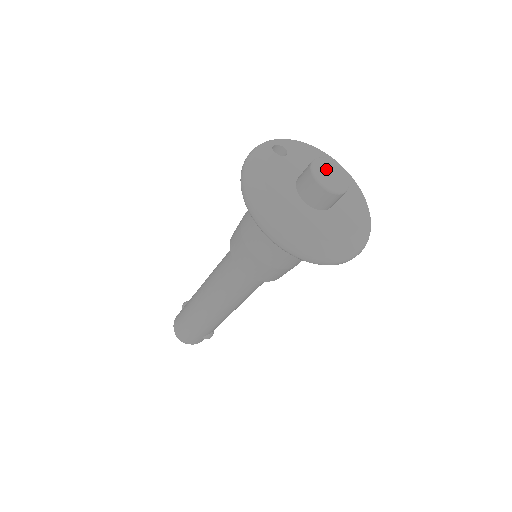
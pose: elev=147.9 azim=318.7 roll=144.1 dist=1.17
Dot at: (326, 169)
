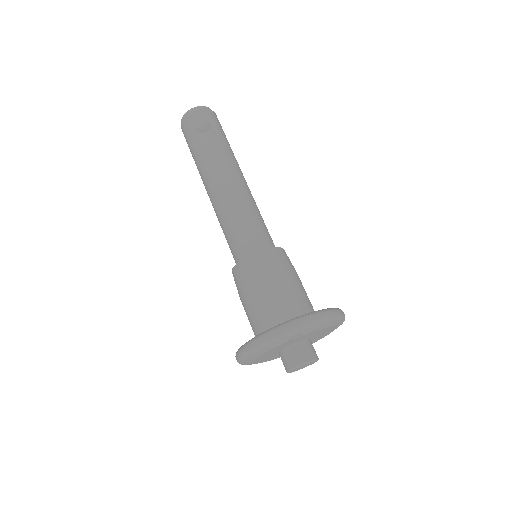
Dot at: (303, 366)
